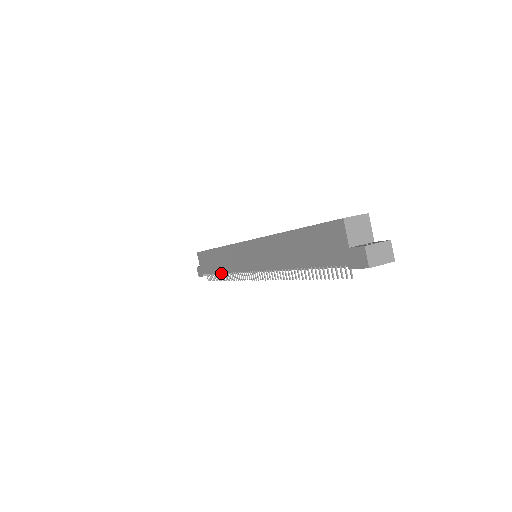
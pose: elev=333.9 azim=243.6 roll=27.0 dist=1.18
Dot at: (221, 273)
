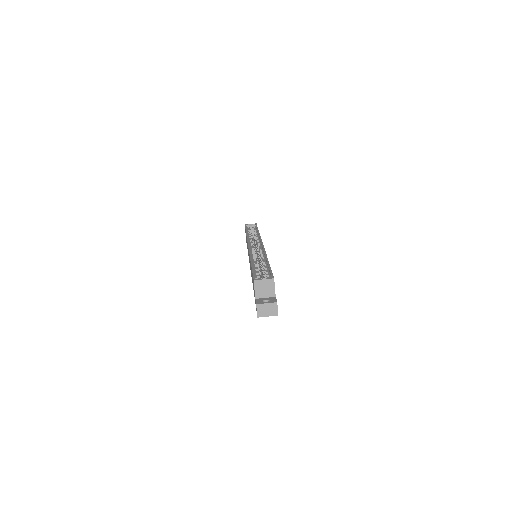
Dot at: occluded
